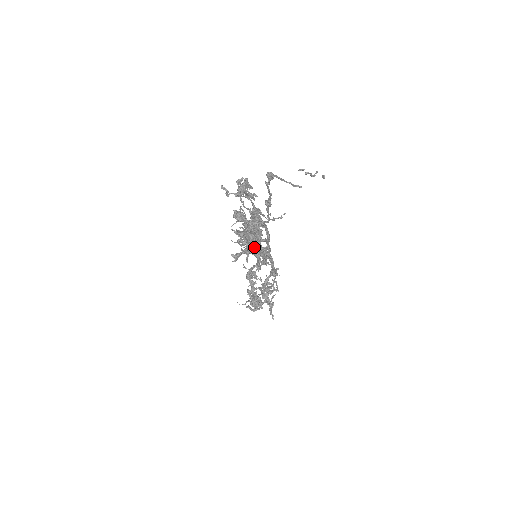
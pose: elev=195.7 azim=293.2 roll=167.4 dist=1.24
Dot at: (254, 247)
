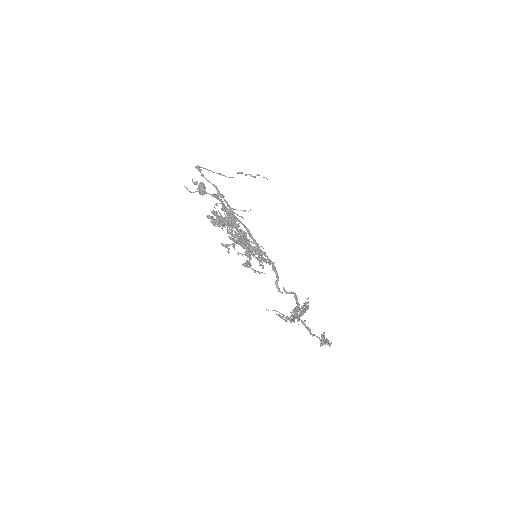
Dot at: (213, 221)
